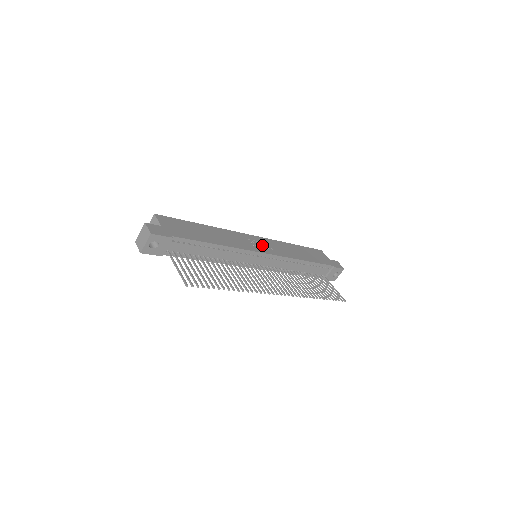
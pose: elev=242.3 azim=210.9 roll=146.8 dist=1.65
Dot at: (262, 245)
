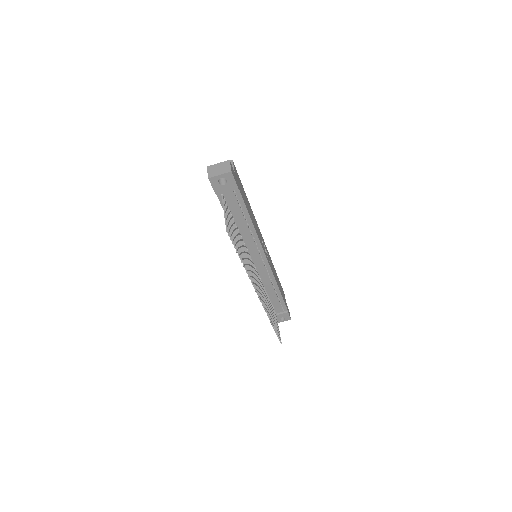
Dot at: (266, 252)
